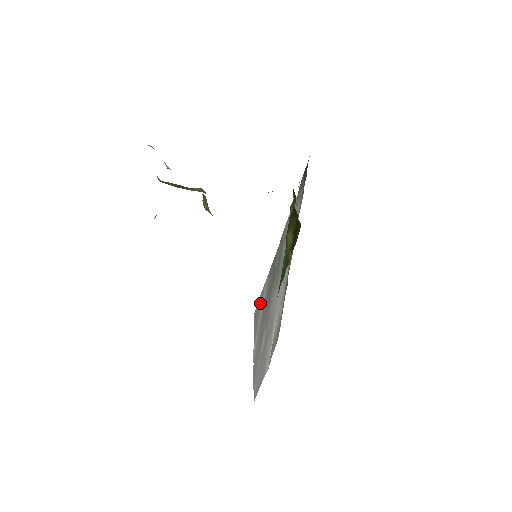
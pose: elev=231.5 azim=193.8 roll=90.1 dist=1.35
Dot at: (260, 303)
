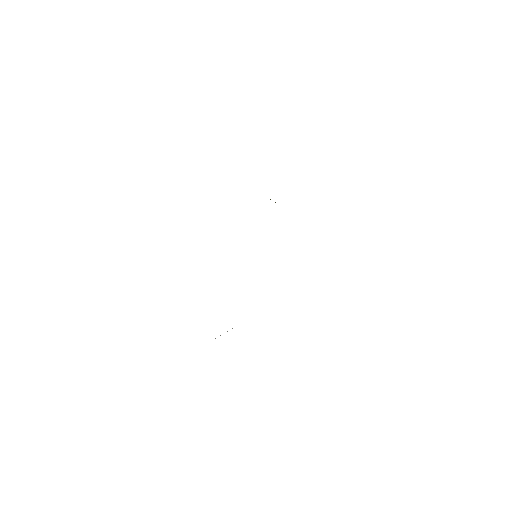
Dot at: occluded
